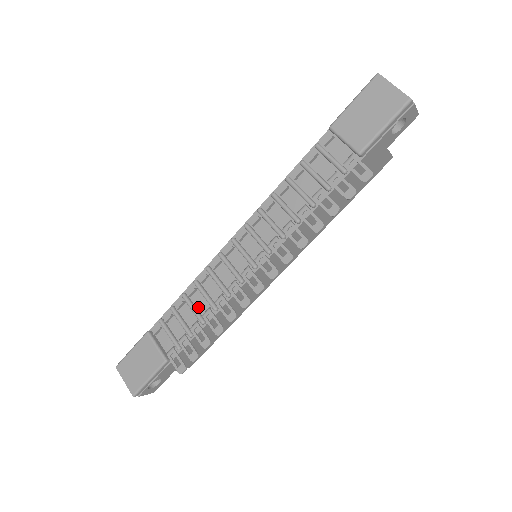
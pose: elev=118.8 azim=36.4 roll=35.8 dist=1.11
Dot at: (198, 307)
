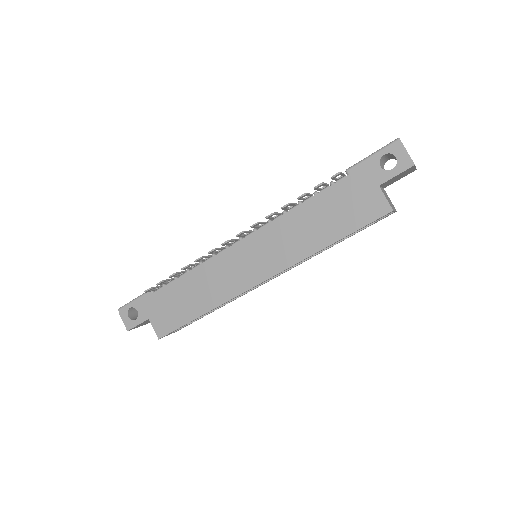
Dot at: occluded
